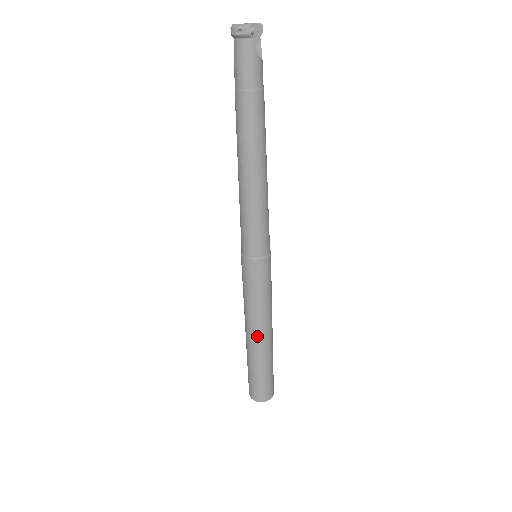
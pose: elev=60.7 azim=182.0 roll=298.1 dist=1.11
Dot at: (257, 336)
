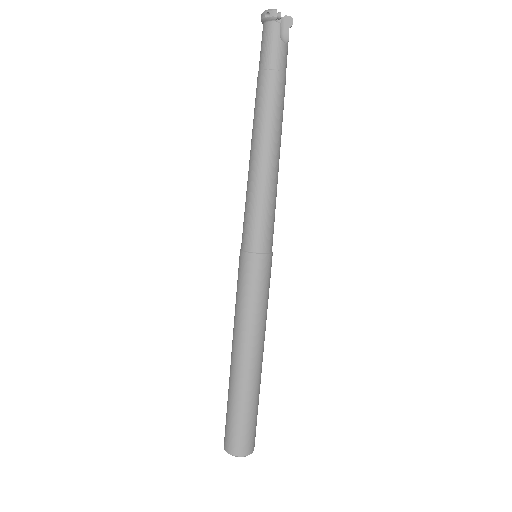
Dot at: (241, 355)
